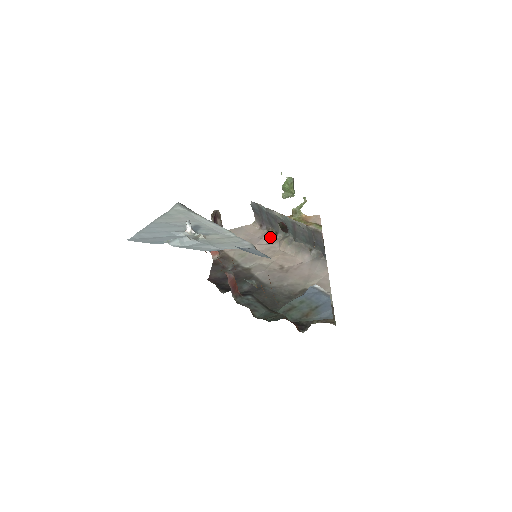
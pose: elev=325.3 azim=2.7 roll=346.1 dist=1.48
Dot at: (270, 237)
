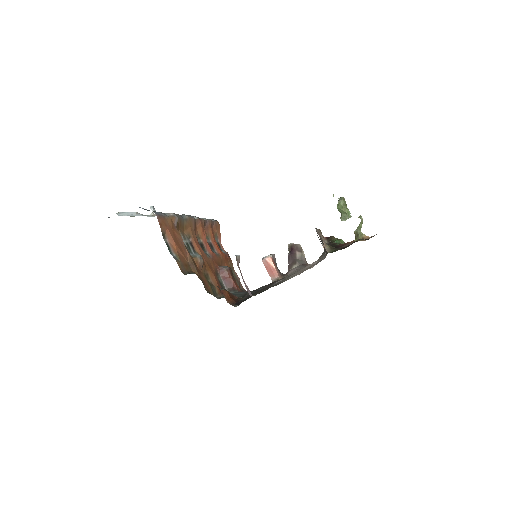
Dot at: occluded
